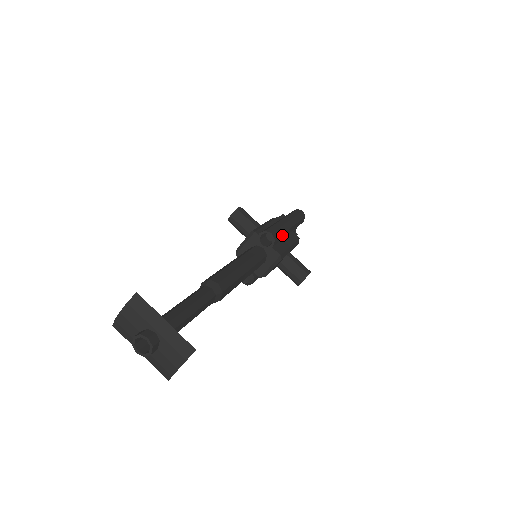
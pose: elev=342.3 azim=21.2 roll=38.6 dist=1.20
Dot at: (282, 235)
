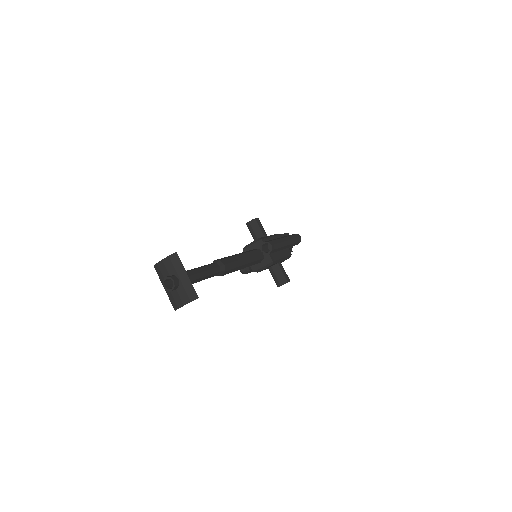
Dot at: (278, 249)
